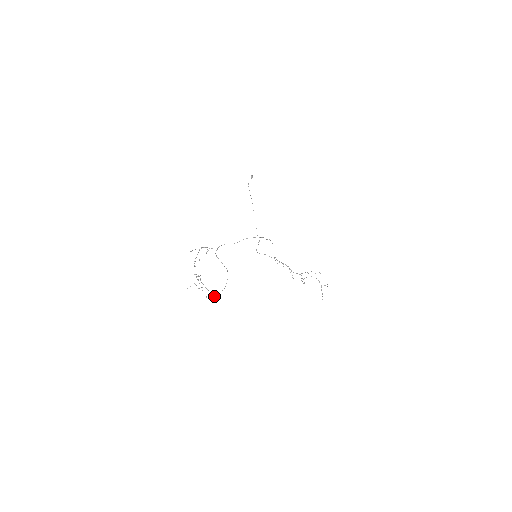
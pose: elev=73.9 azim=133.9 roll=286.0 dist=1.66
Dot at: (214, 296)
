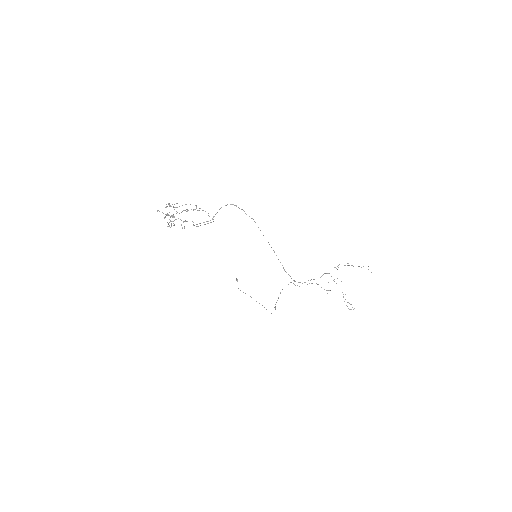
Dot at: (195, 205)
